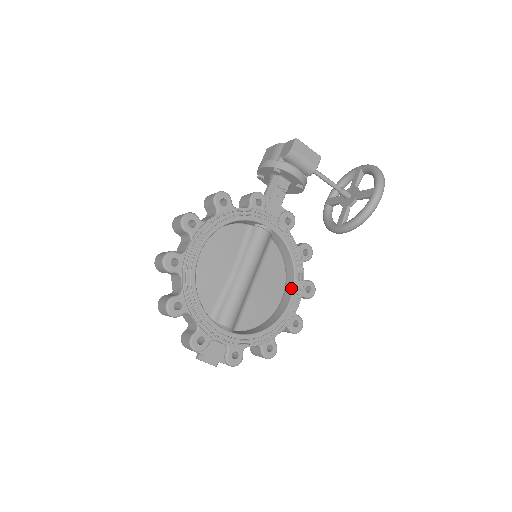
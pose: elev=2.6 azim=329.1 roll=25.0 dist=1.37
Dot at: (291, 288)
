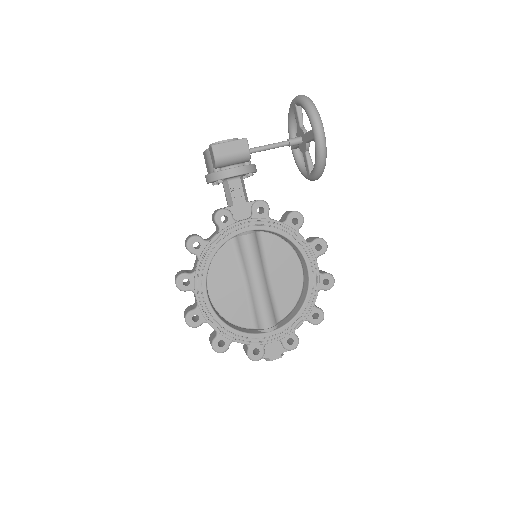
Dot at: (302, 259)
